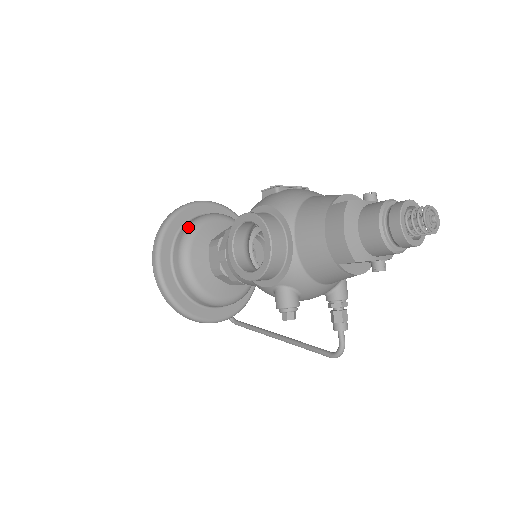
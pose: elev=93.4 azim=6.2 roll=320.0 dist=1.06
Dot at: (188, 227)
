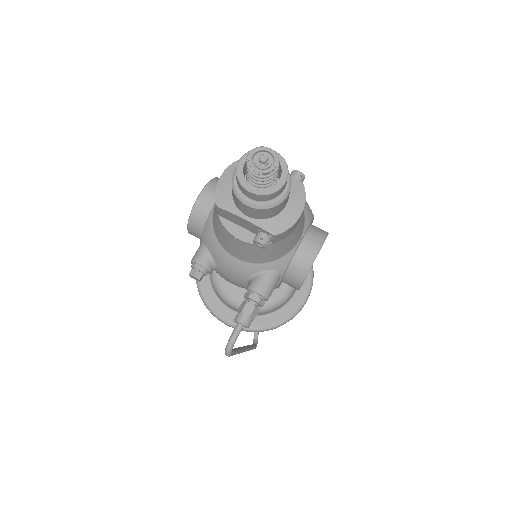
Dot at: occluded
